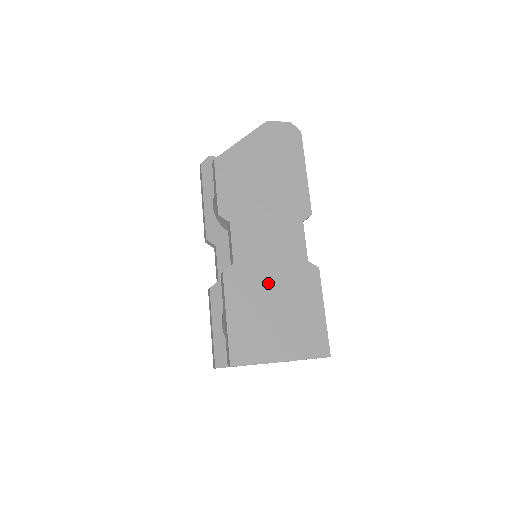
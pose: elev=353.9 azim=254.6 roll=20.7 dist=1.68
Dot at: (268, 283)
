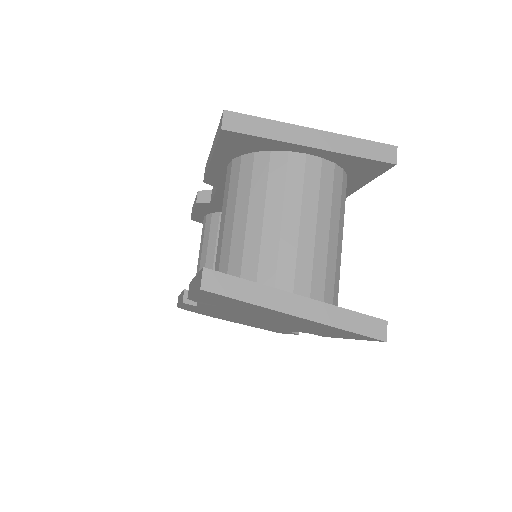
Dot at: occluded
